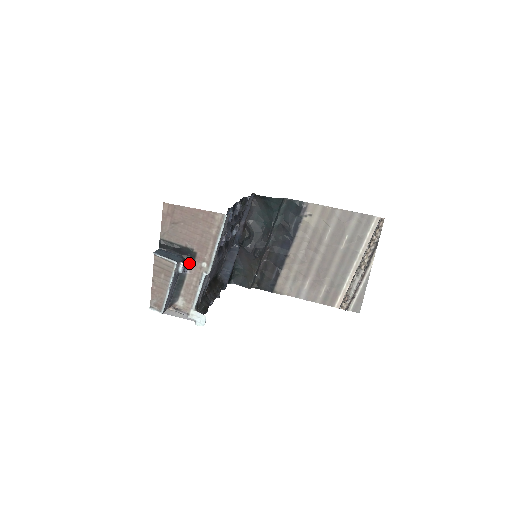
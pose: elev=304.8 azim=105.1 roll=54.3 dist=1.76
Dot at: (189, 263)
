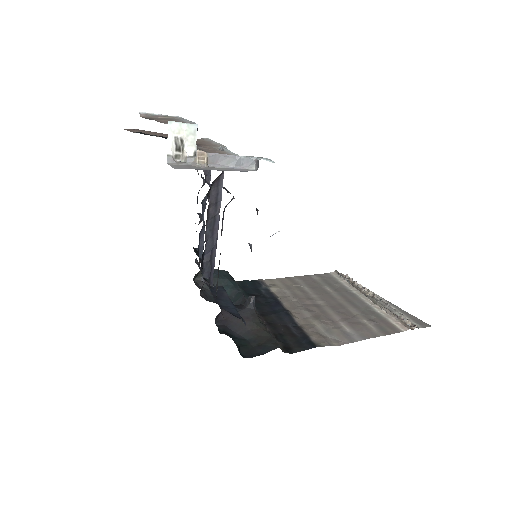
Dot at: occluded
